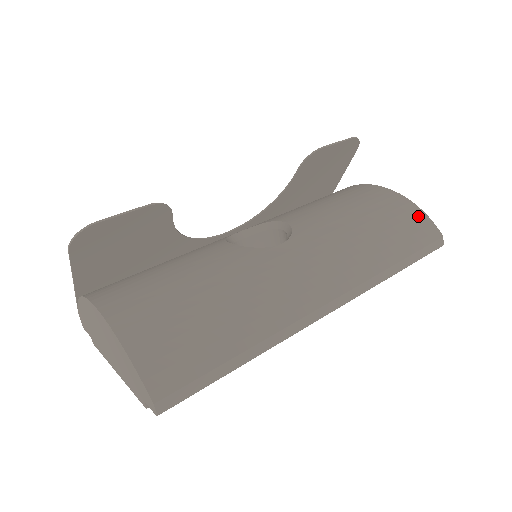
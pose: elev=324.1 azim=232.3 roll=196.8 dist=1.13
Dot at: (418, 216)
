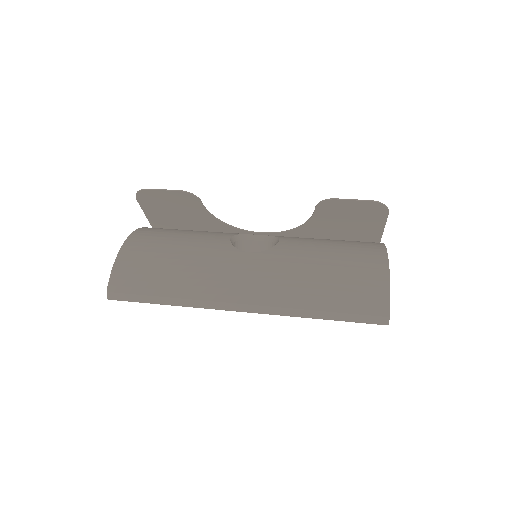
Dot at: (380, 289)
